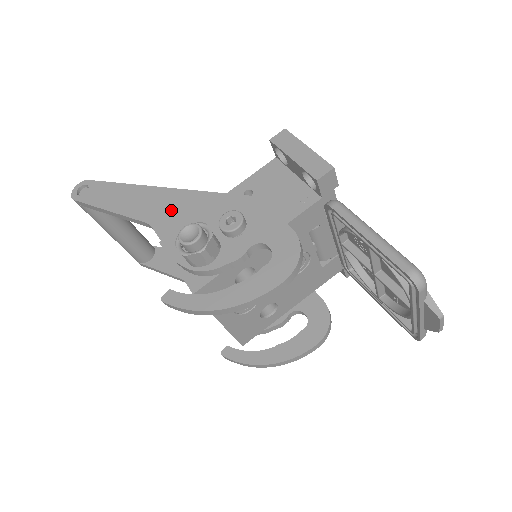
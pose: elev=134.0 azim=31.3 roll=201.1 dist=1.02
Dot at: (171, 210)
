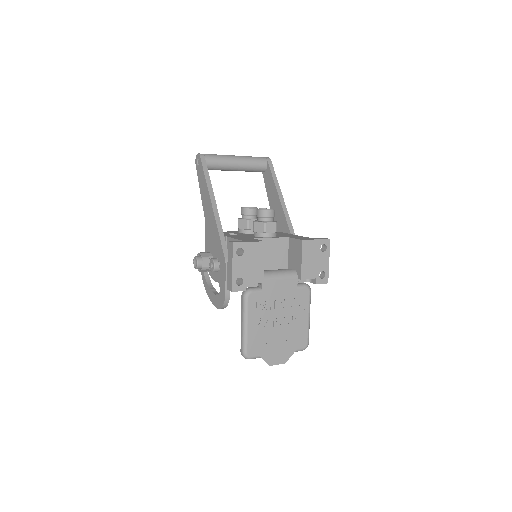
Dot at: (210, 224)
